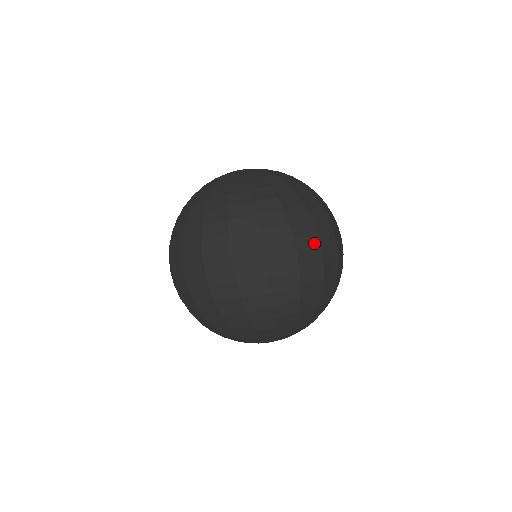
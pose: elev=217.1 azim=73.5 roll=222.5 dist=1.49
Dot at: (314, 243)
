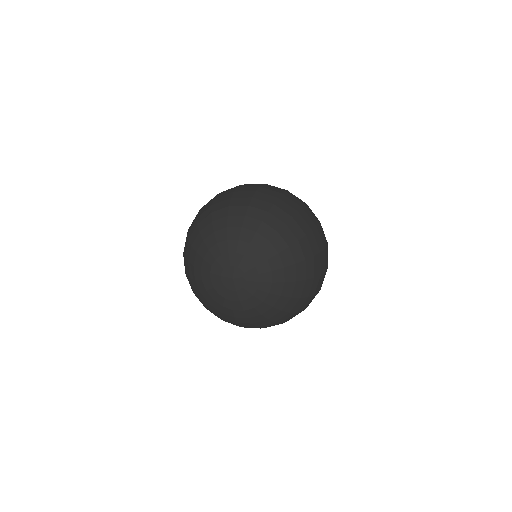
Dot at: occluded
